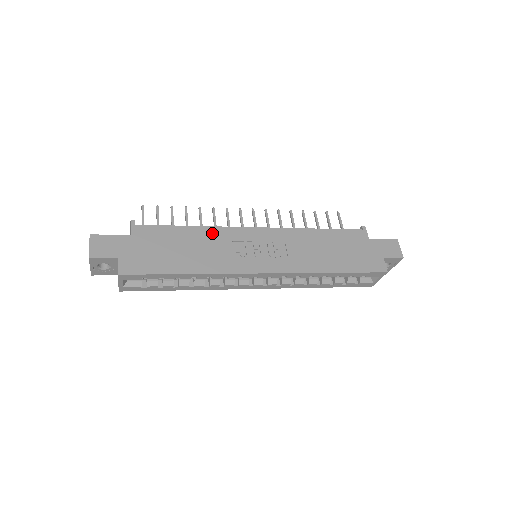
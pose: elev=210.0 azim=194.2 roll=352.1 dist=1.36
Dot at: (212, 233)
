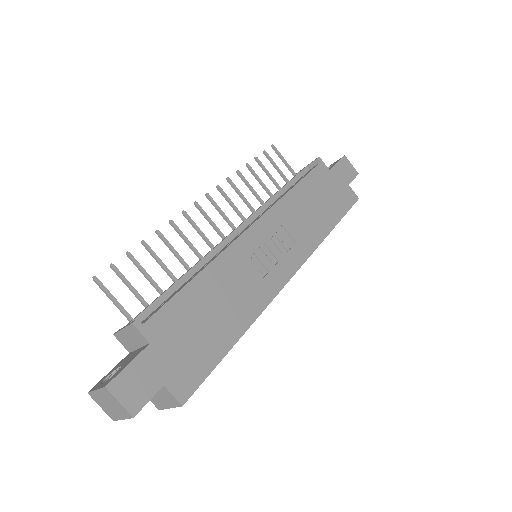
Dot at: (222, 267)
